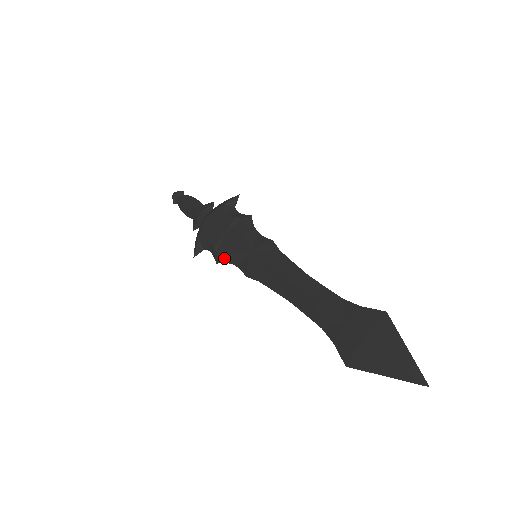
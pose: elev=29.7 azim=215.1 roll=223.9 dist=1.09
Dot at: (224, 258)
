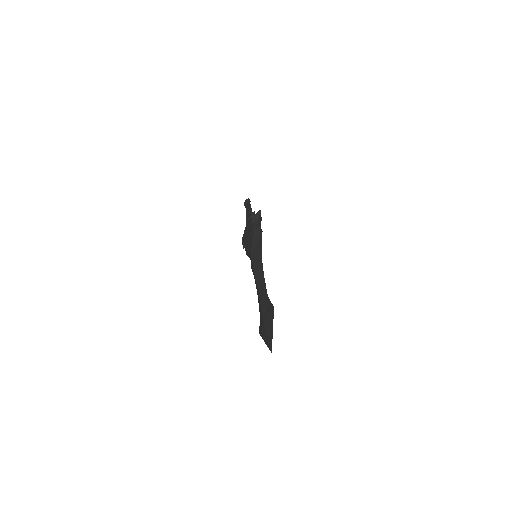
Dot at: (247, 254)
